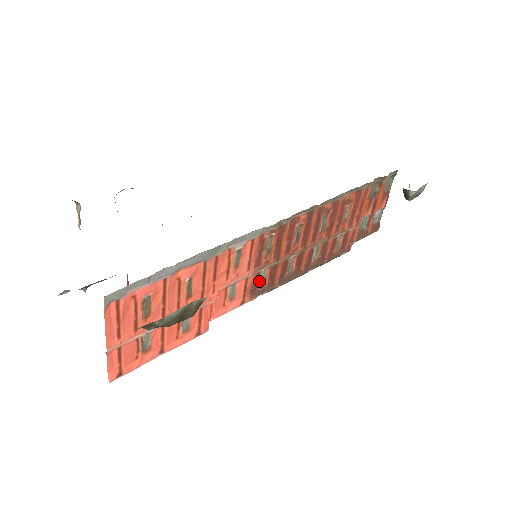
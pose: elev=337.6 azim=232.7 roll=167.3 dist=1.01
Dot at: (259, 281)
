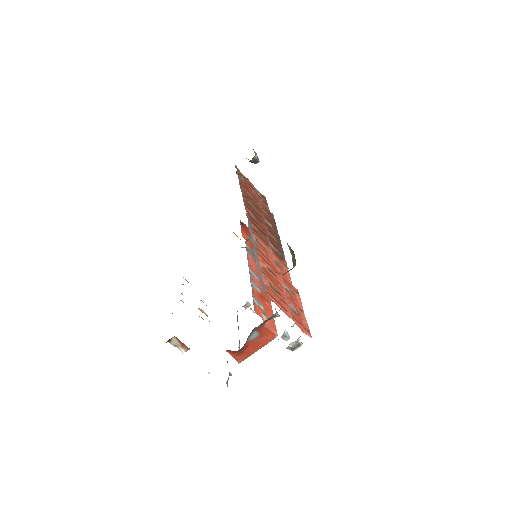
Dot at: (276, 252)
